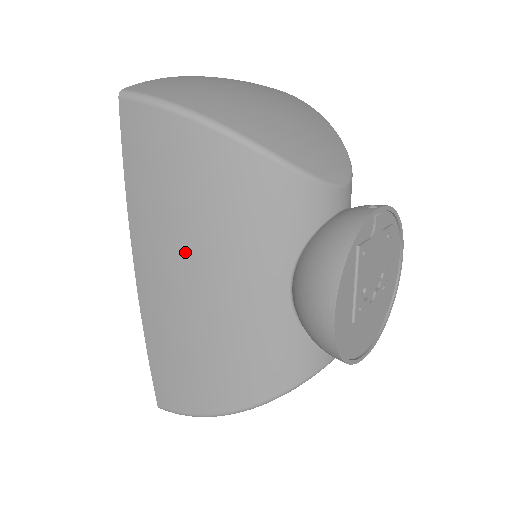
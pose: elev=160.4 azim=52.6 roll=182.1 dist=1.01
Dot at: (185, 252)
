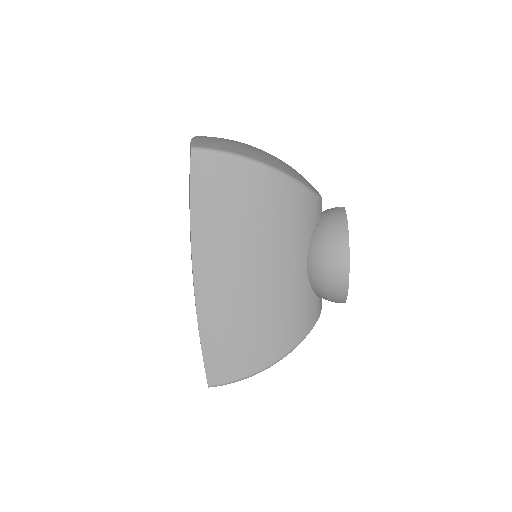
Dot at: (243, 253)
